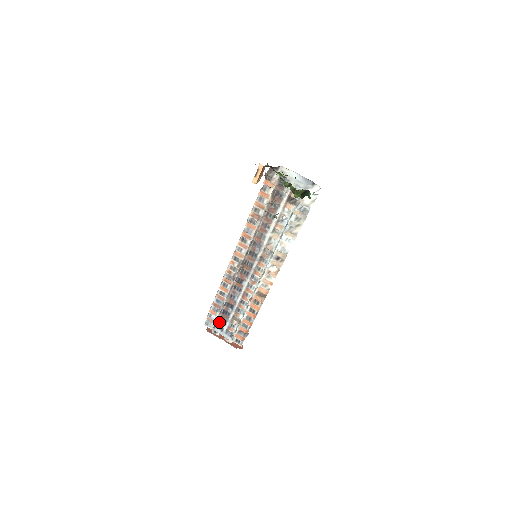
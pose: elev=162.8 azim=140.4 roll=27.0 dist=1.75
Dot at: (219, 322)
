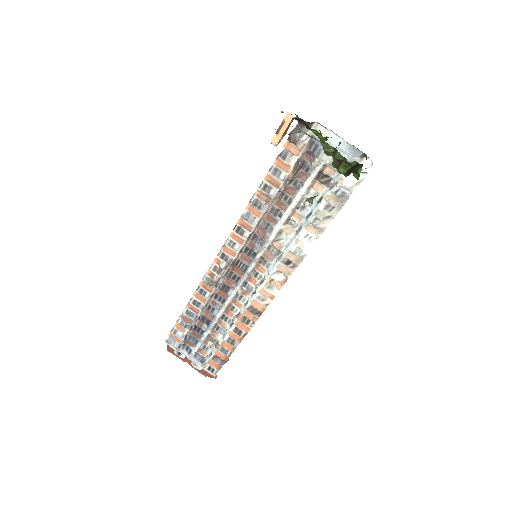
Dot at: (187, 341)
